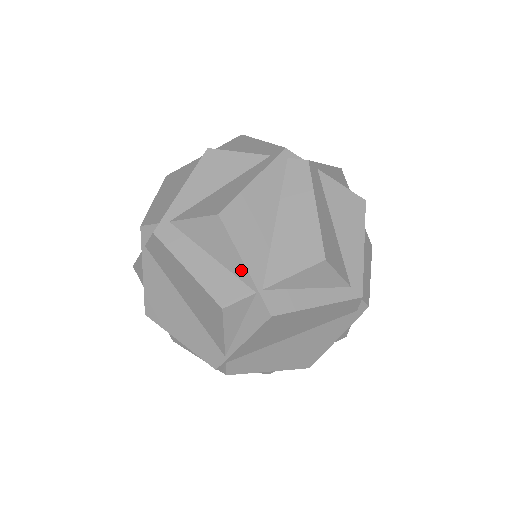
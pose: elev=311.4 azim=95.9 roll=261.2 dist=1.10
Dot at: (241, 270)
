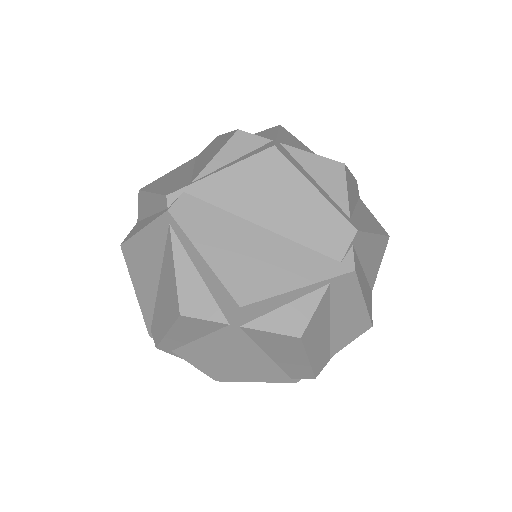
Dot at: (271, 137)
